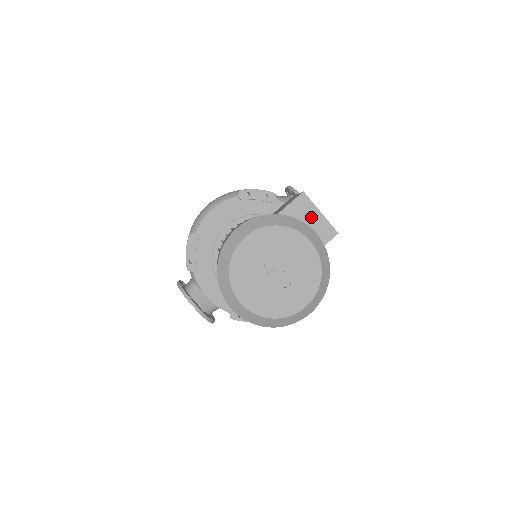
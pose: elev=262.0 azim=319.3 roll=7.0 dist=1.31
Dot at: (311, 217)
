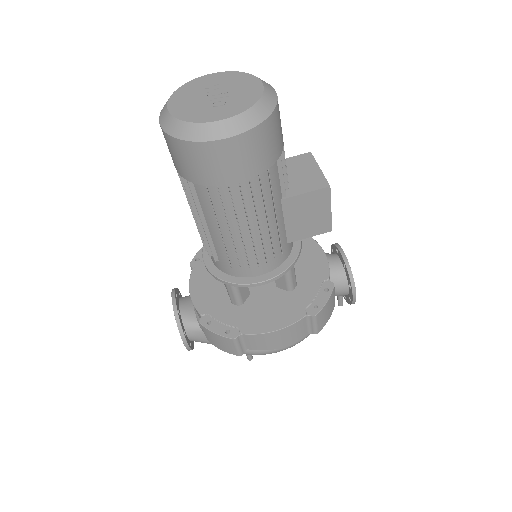
Dot at: (308, 169)
